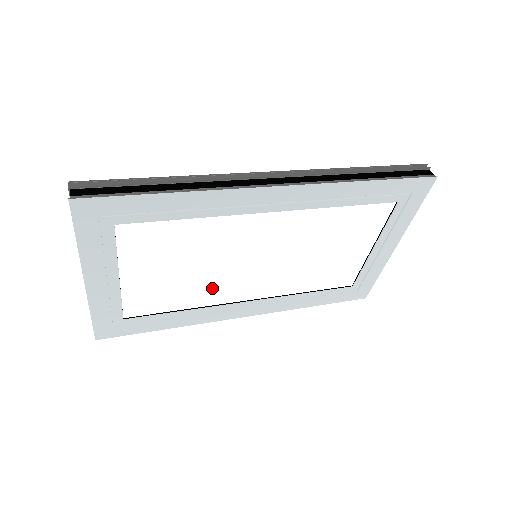
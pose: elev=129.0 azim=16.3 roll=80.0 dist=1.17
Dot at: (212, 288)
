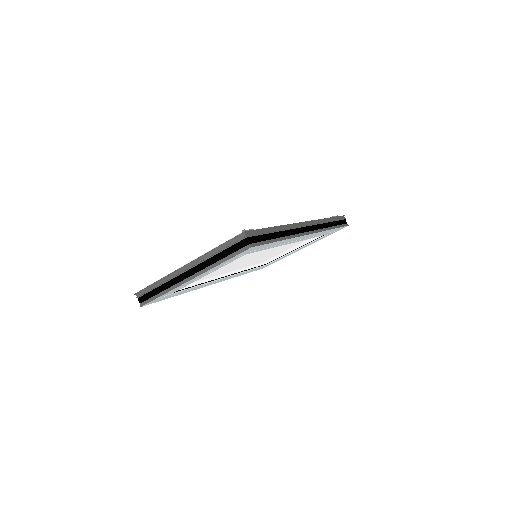
Dot at: (224, 273)
